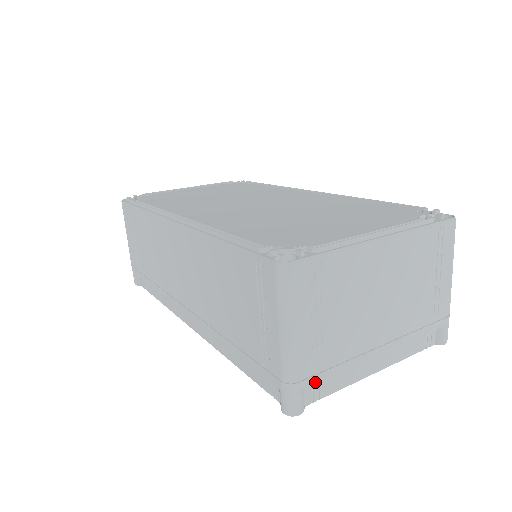
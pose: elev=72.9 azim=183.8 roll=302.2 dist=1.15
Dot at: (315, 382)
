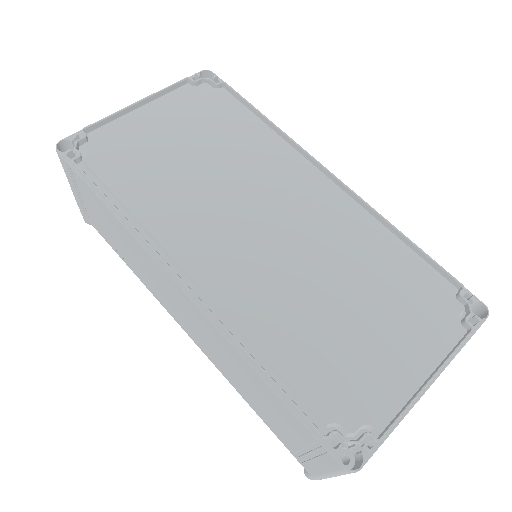
Dot at: occluded
